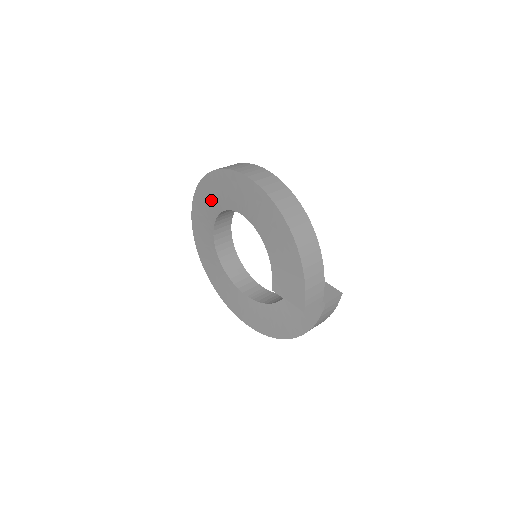
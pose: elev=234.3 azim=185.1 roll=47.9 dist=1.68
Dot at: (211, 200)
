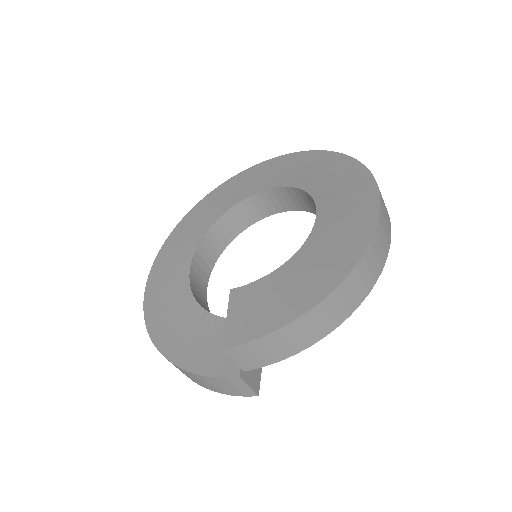
Dot at: (308, 171)
